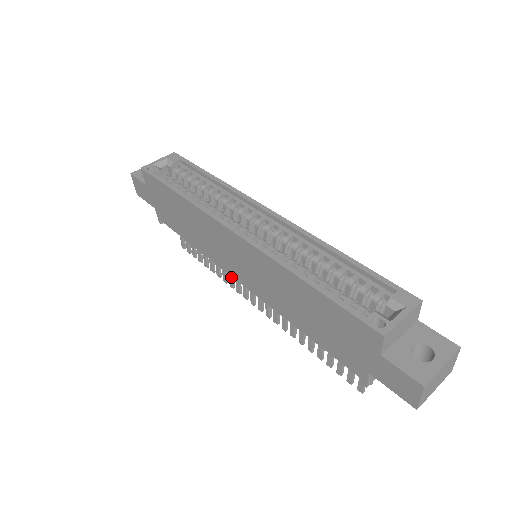
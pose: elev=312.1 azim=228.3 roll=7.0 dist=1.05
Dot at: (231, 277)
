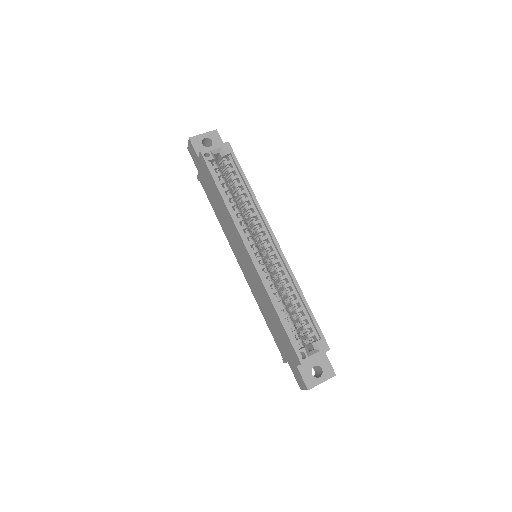
Dot at: occluded
